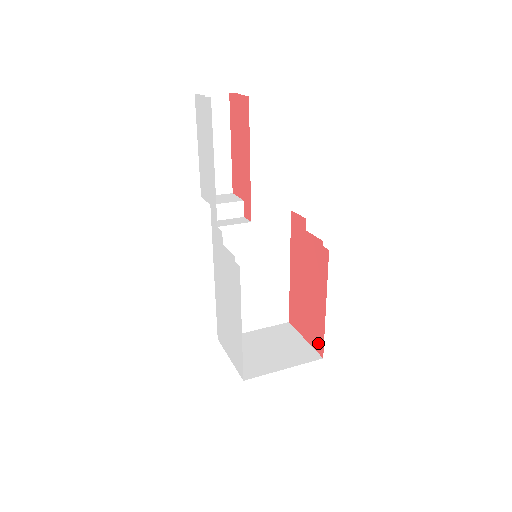
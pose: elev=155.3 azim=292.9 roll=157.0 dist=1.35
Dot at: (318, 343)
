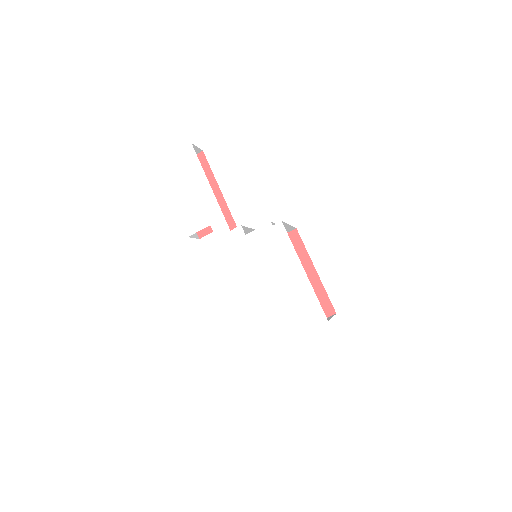
Dot at: (325, 308)
